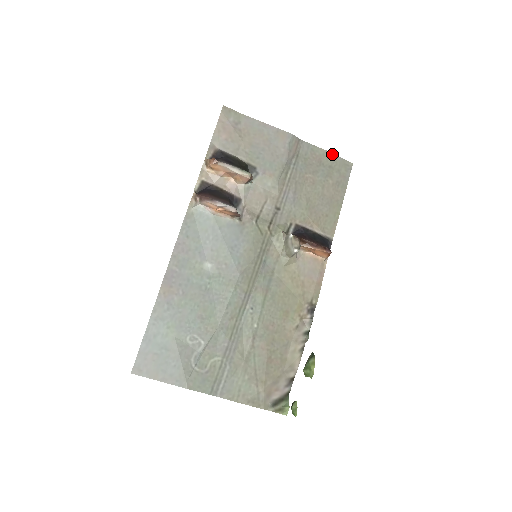
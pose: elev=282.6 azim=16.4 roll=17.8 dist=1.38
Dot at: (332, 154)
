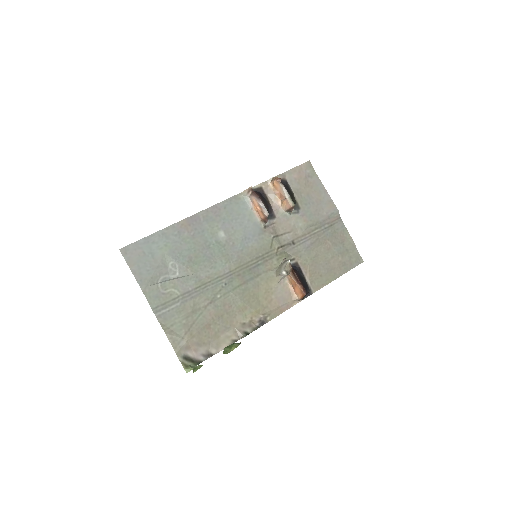
Dot at: (354, 244)
